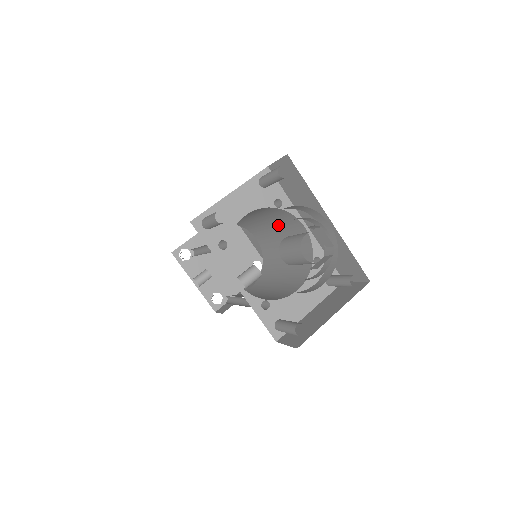
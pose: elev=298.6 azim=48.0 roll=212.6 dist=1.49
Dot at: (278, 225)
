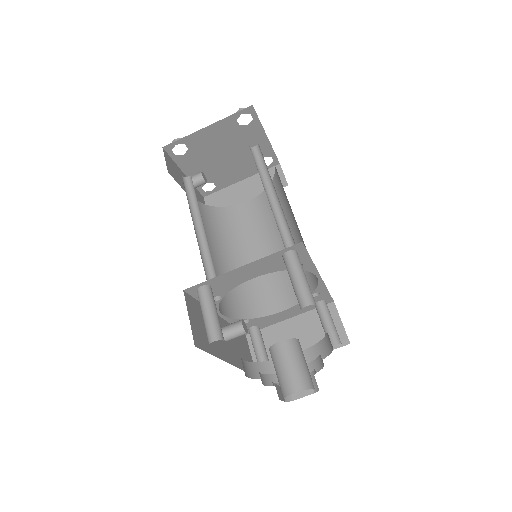
Dot at: occluded
